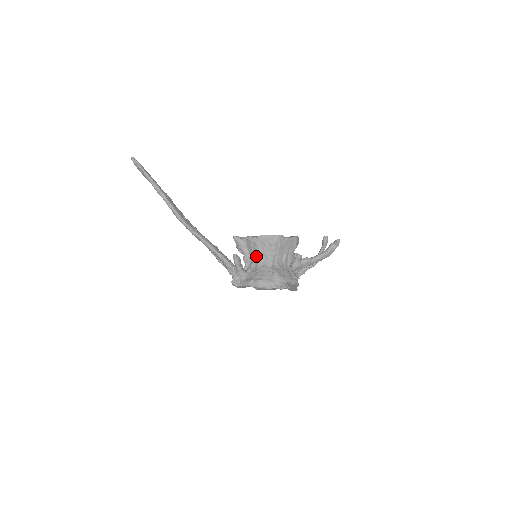
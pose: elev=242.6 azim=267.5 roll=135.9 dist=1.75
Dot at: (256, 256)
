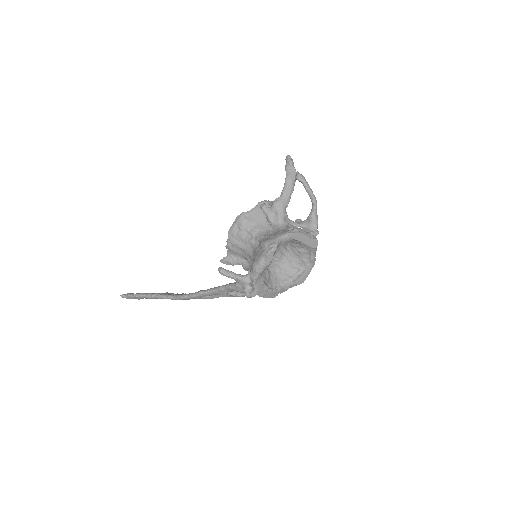
Dot at: (245, 253)
